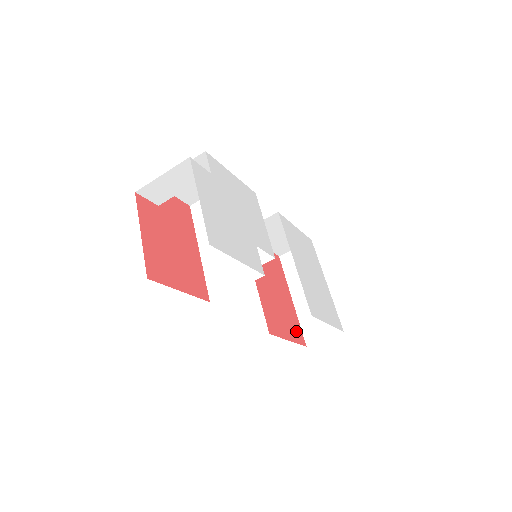
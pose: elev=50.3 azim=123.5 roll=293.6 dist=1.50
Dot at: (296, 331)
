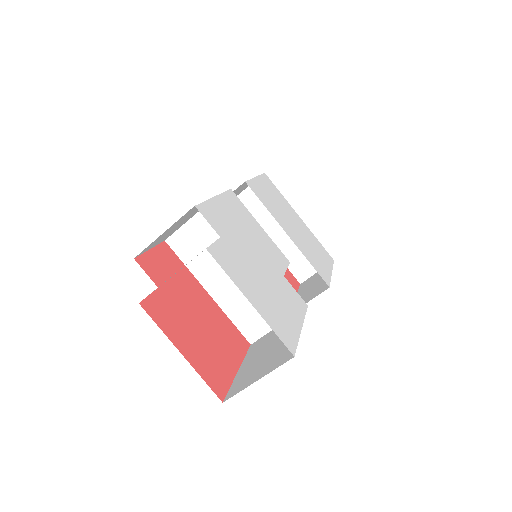
Dot at: (289, 278)
